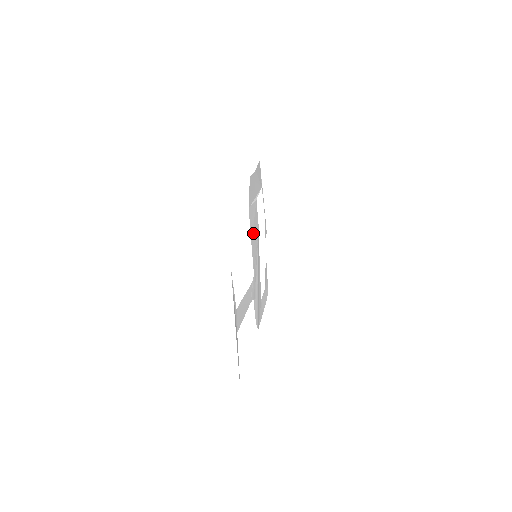
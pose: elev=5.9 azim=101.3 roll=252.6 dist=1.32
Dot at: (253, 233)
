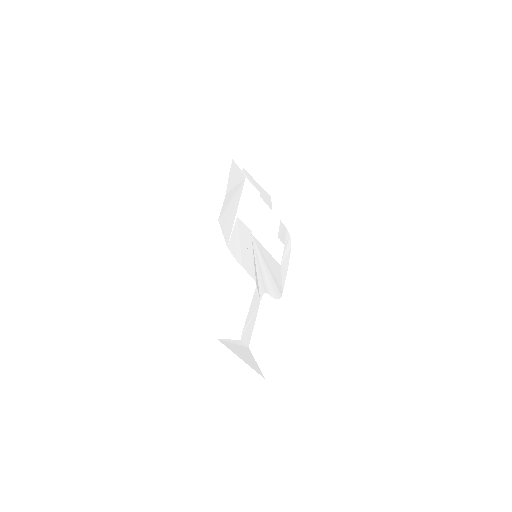
Dot at: (242, 253)
